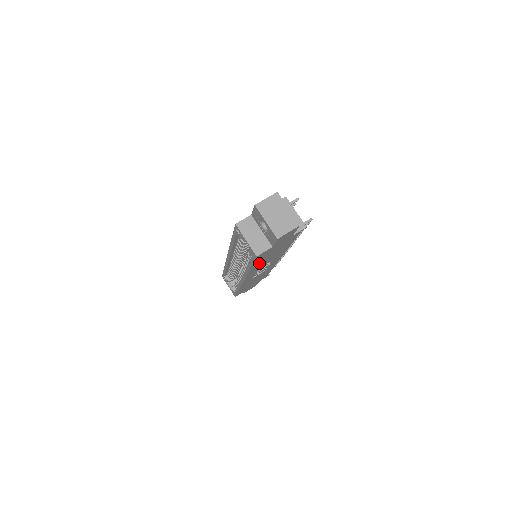
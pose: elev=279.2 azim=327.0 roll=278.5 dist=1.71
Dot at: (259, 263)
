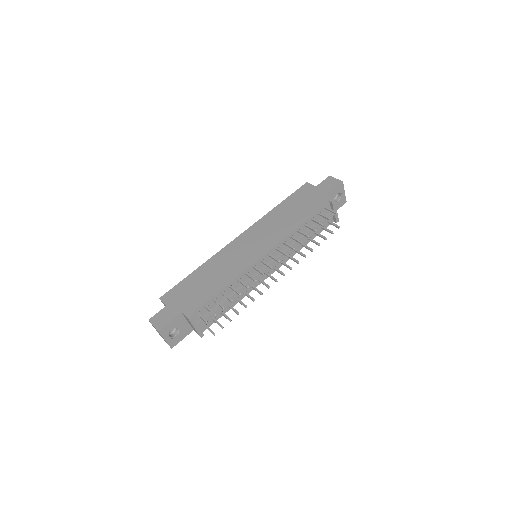
Dot at: occluded
